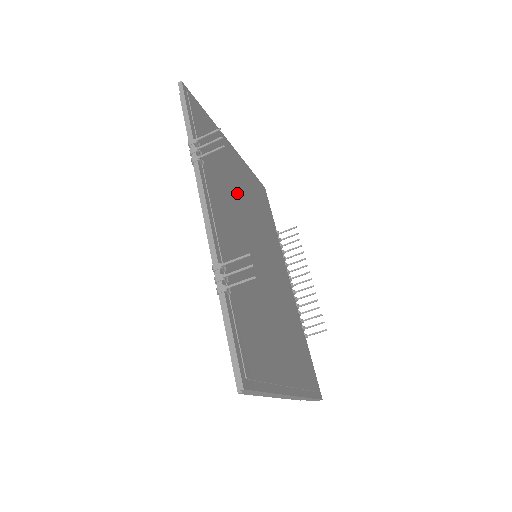
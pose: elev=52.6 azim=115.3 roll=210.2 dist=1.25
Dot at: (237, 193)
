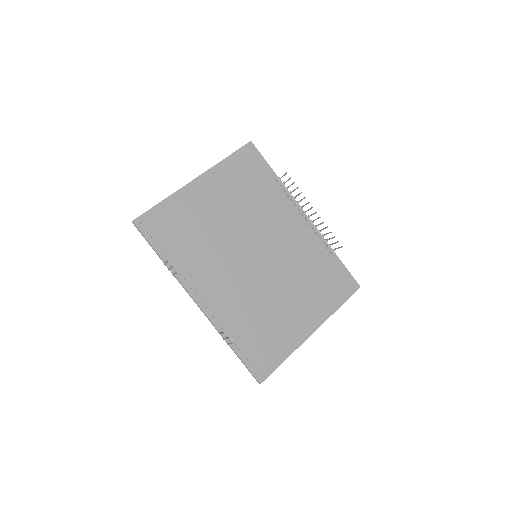
Dot at: (217, 232)
